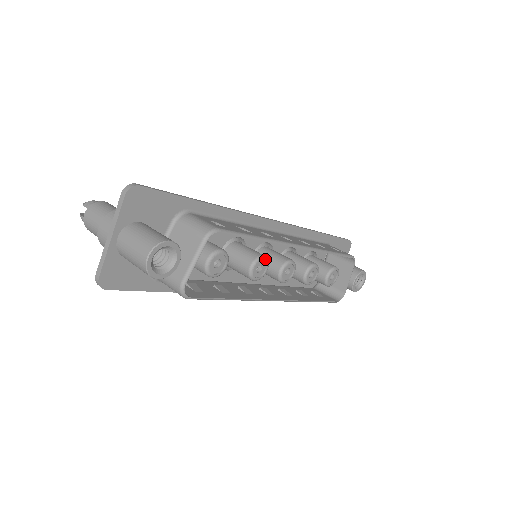
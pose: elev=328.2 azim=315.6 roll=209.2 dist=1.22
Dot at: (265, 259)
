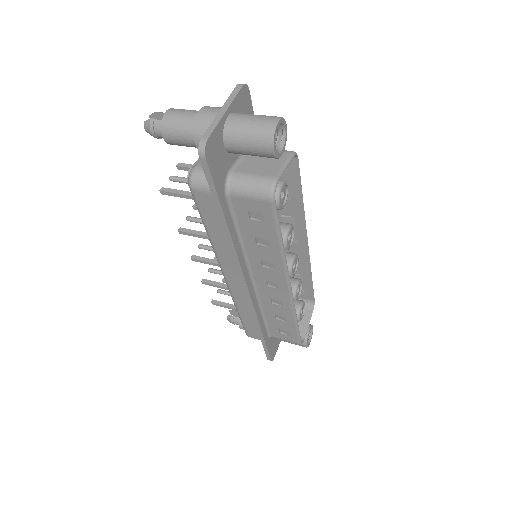
Dot at: occluded
